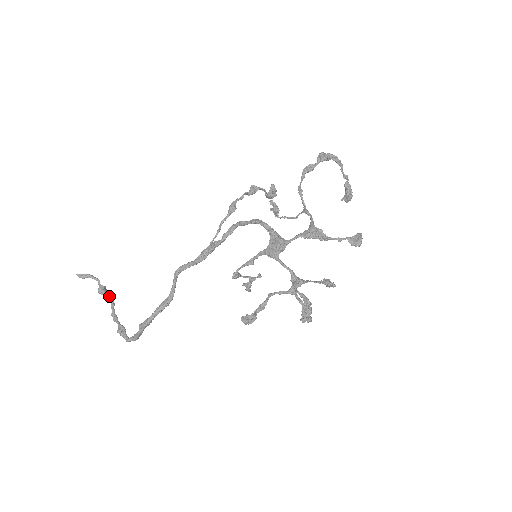
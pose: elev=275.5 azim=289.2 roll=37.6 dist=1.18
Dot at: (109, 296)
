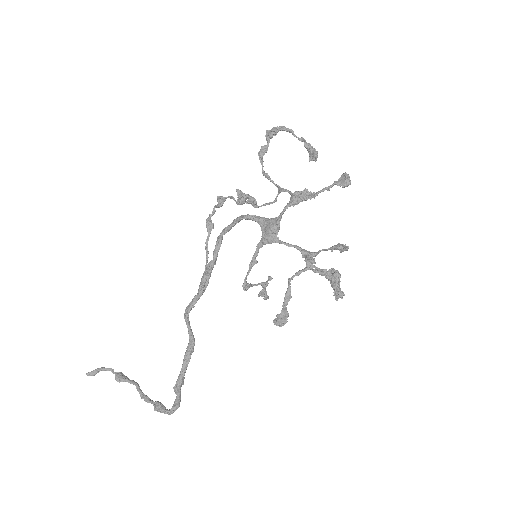
Dot at: (130, 380)
